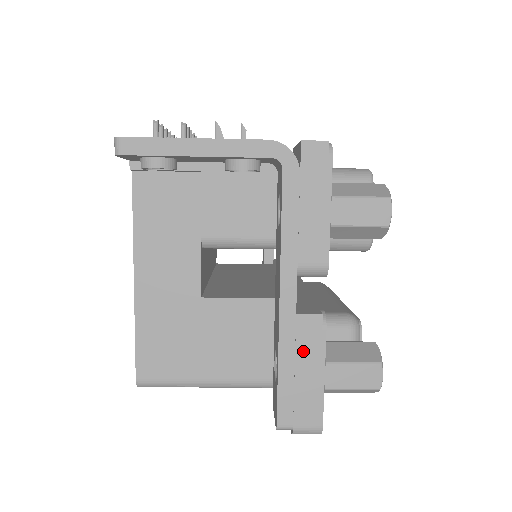
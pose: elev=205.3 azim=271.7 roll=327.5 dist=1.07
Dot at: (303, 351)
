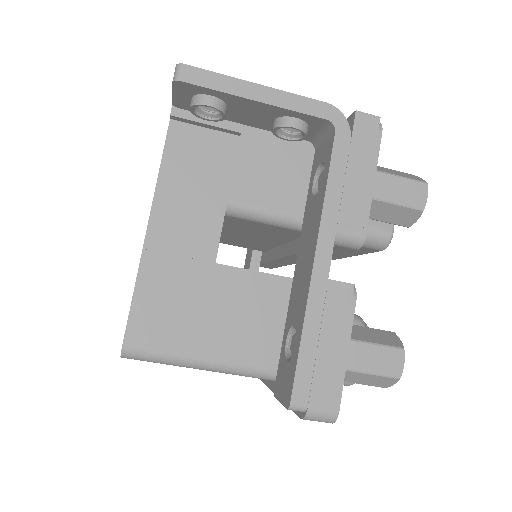
Dot at: (330, 320)
